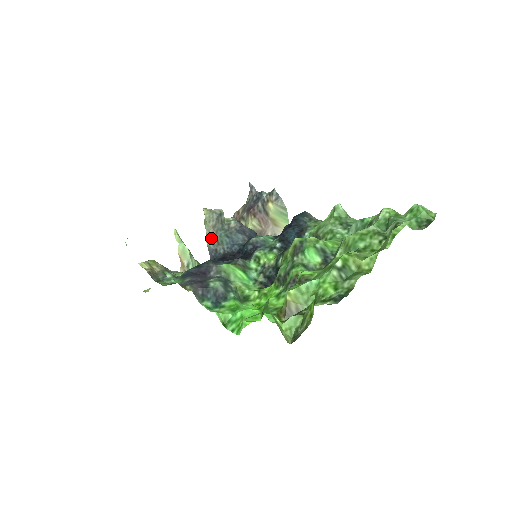
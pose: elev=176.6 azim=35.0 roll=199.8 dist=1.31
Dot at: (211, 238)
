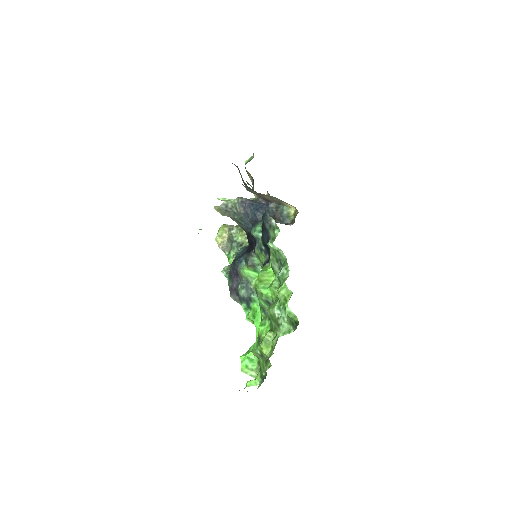
Dot at: (234, 220)
